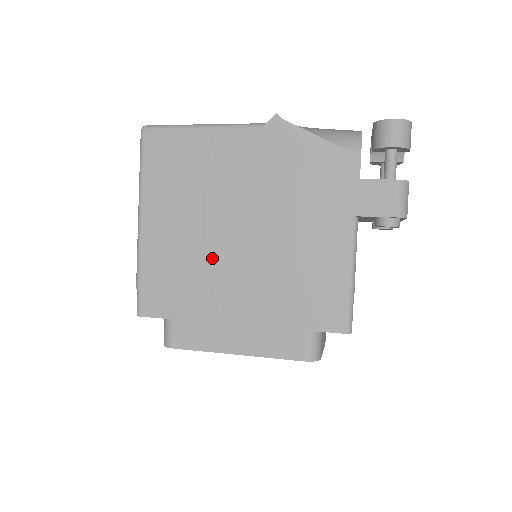
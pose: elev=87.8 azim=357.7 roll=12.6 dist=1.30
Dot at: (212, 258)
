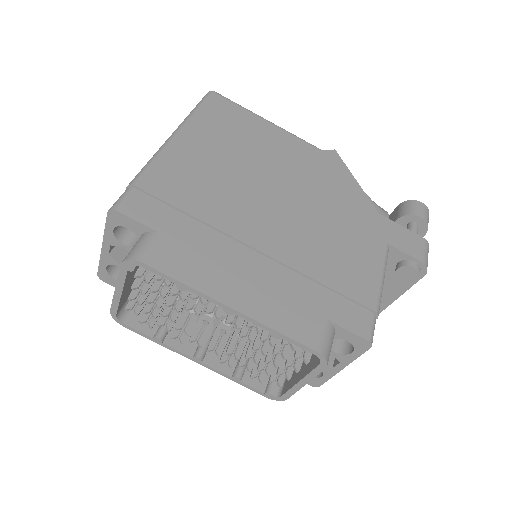
Dot at: (241, 204)
